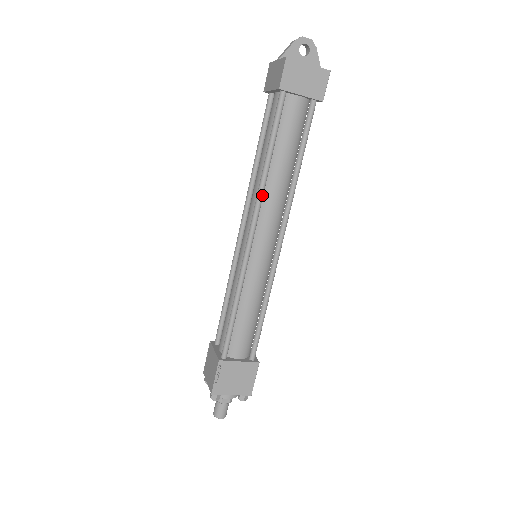
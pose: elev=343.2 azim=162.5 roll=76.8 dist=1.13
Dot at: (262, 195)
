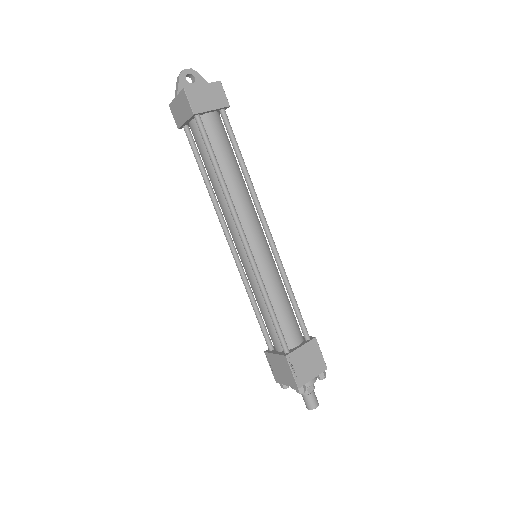
Dot at: (232, 202)
